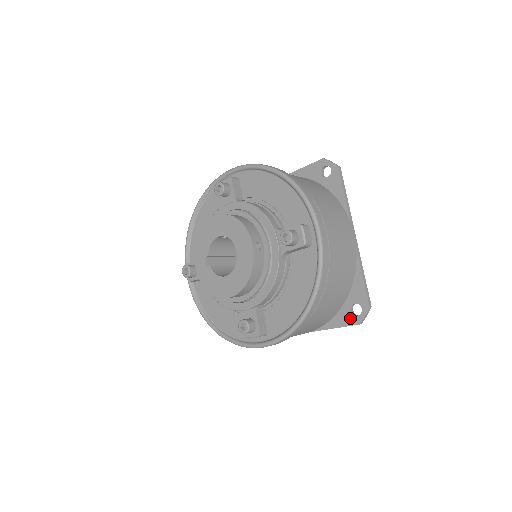
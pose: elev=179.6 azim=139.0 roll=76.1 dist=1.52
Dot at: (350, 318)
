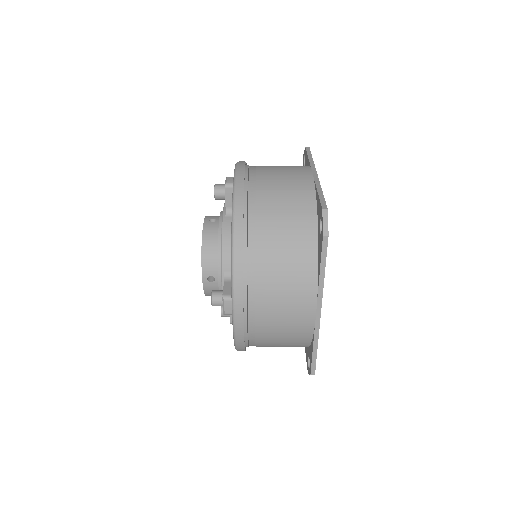
Dot at: (307, 361)
